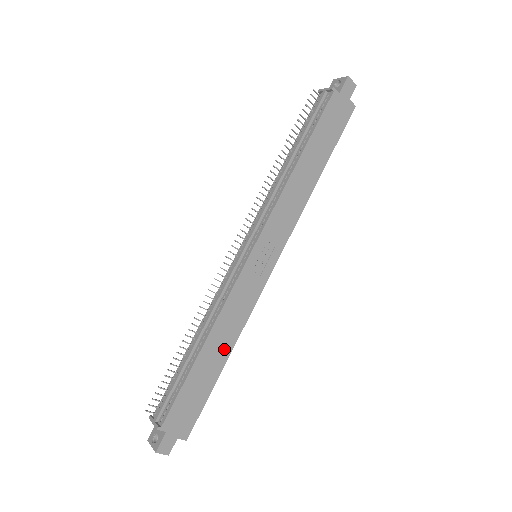
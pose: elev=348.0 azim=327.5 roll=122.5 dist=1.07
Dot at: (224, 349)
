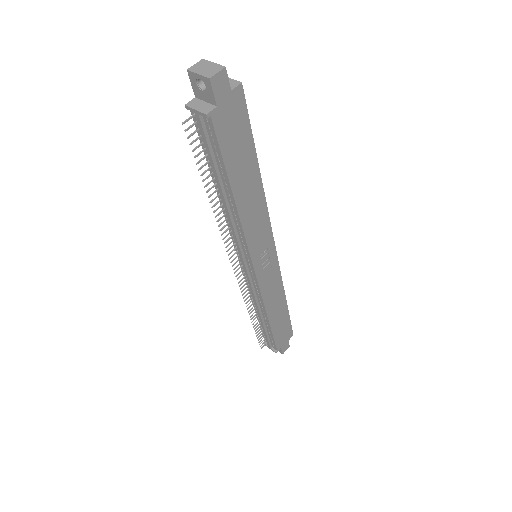
Dot at: (281, 304)
